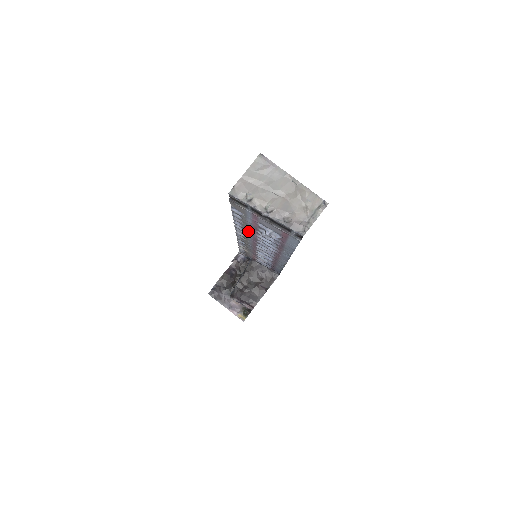
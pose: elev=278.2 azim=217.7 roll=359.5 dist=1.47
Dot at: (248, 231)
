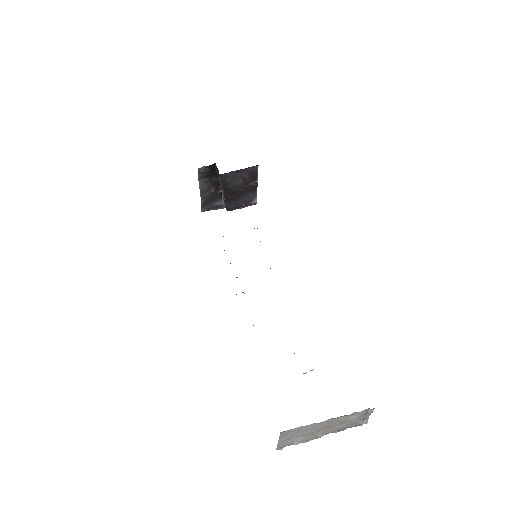
Dot at: occluded
